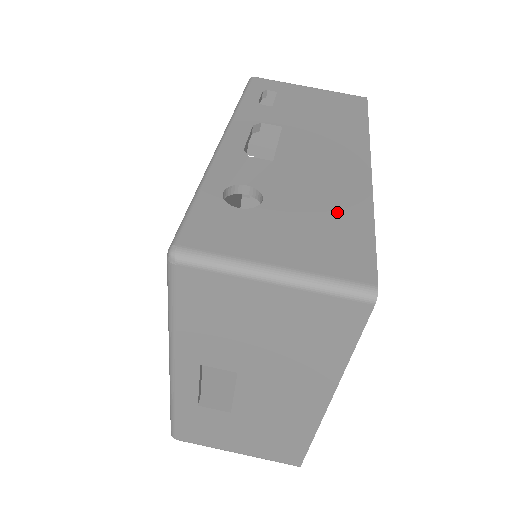
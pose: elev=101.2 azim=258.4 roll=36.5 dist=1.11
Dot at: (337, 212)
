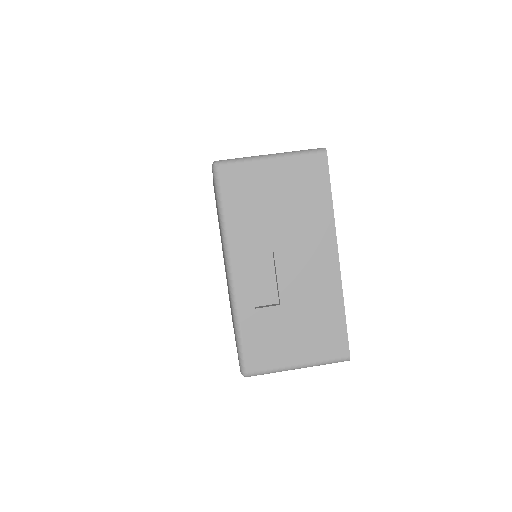
Dot at: occluded
